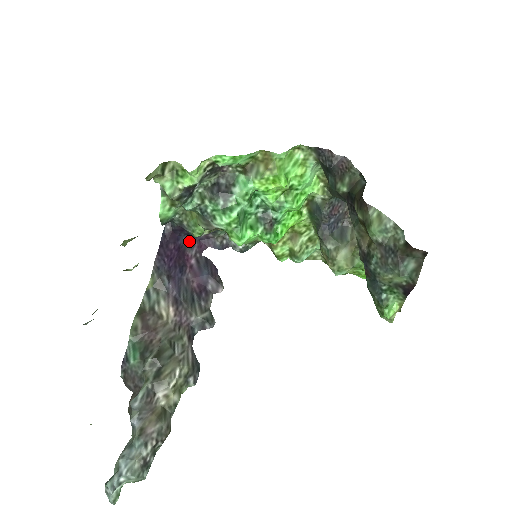
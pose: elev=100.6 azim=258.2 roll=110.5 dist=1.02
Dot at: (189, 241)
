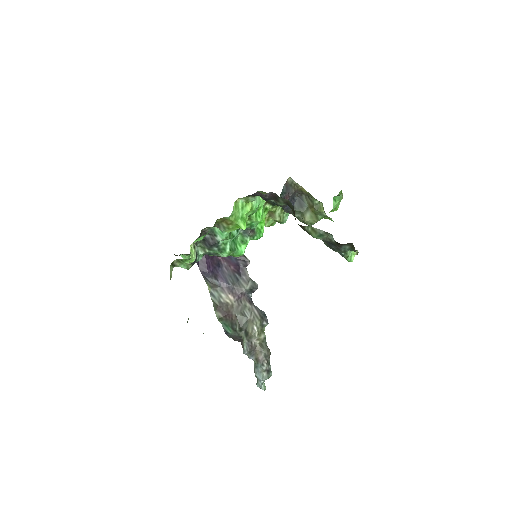
Dot at: occluded
